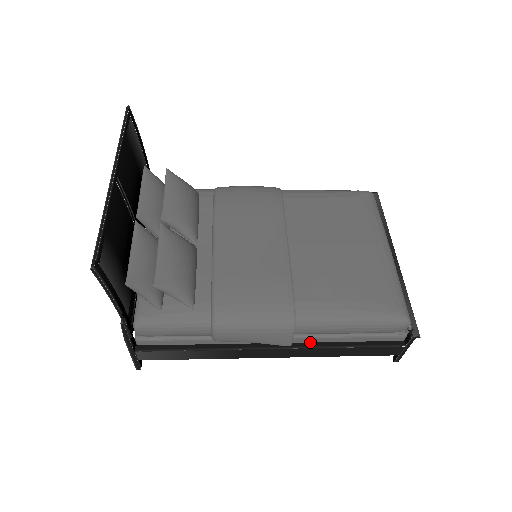
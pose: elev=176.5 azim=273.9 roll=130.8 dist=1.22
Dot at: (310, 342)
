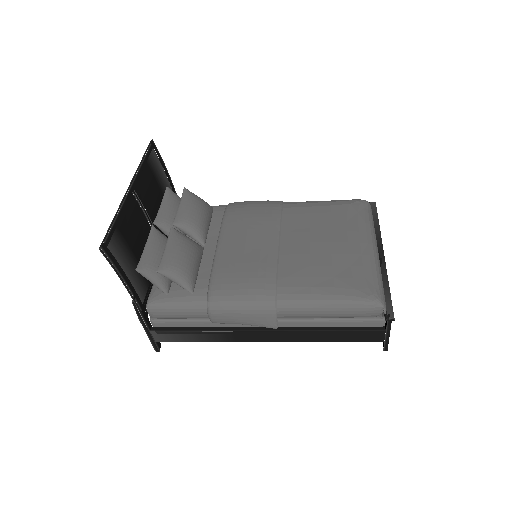
Dot at: (296, 326)
